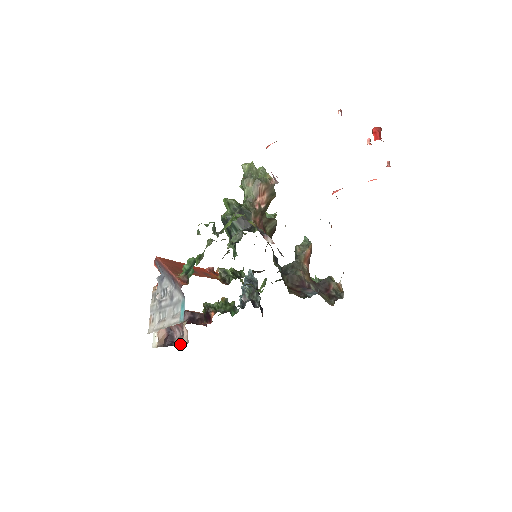
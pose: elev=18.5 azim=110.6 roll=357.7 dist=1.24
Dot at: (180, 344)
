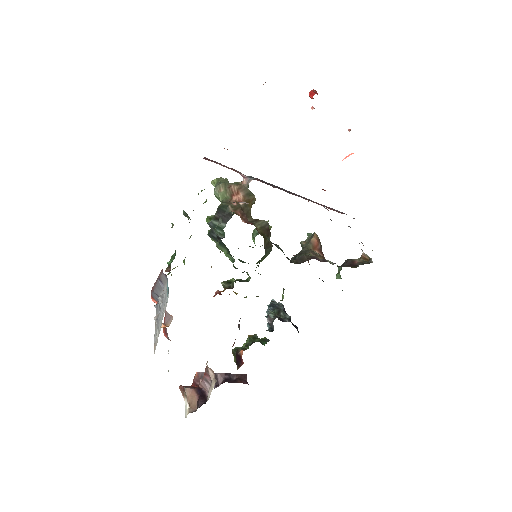
Dot at: (210, 393)
